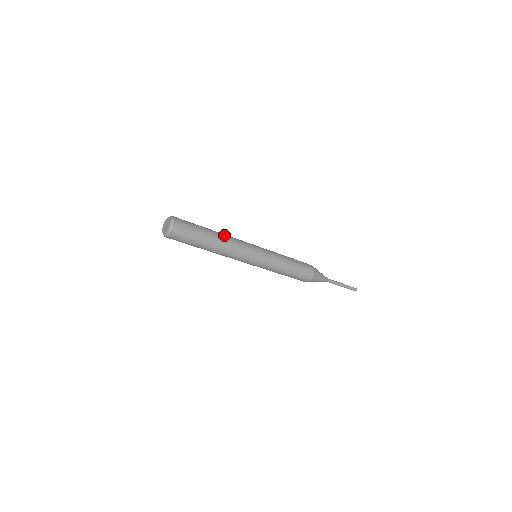
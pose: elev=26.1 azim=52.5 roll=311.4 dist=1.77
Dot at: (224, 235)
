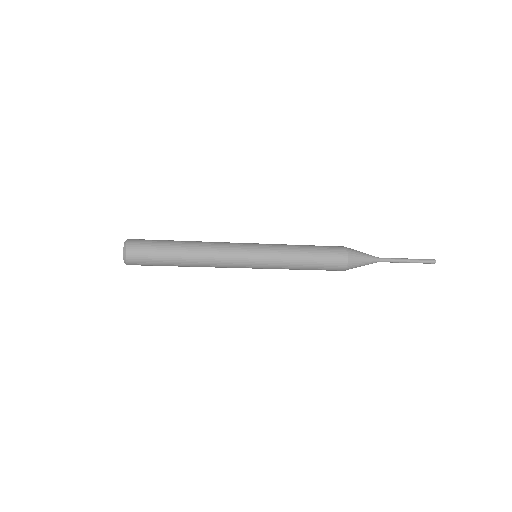
Dot at: (199, 254)
